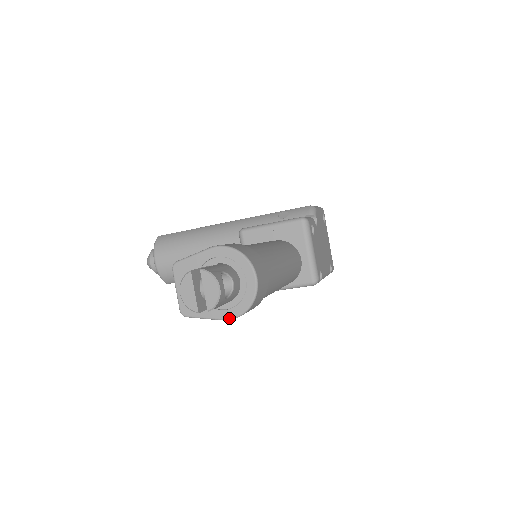
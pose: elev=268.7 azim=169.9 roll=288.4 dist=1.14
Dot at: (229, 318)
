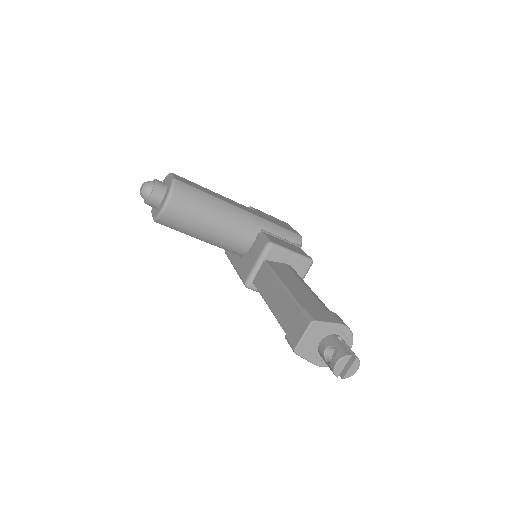
Dot at: (319, 366)
